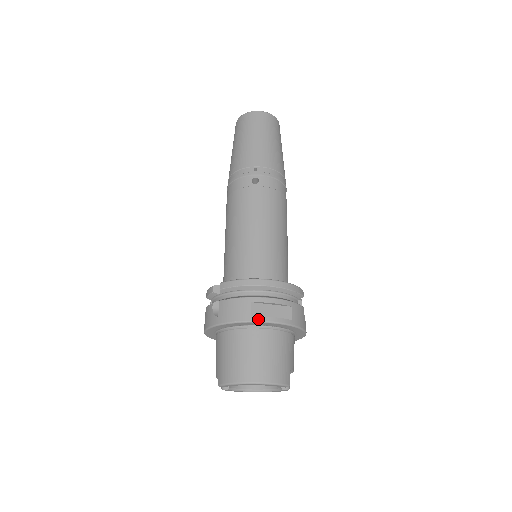
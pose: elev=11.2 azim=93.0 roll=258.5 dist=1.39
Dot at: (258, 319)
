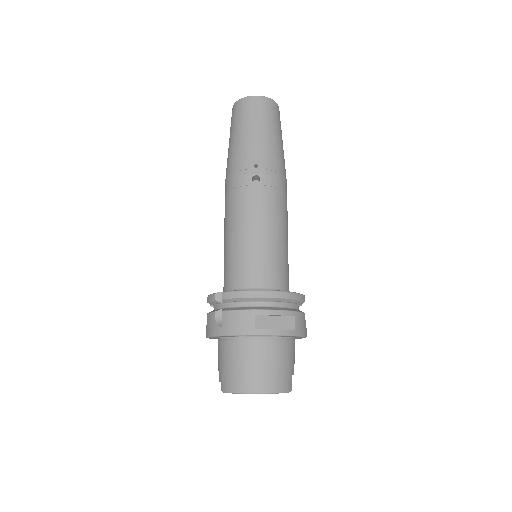
Dot at: (262, 332)
